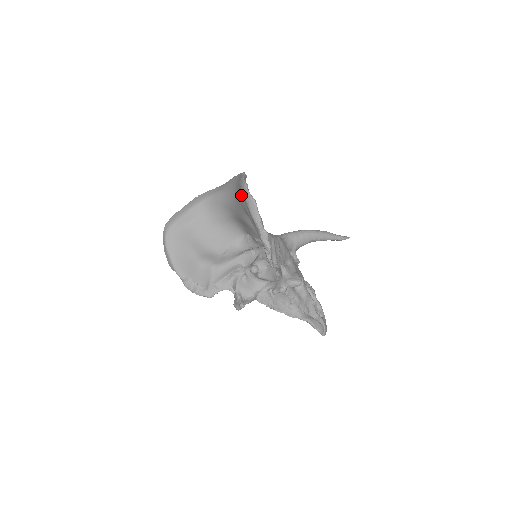
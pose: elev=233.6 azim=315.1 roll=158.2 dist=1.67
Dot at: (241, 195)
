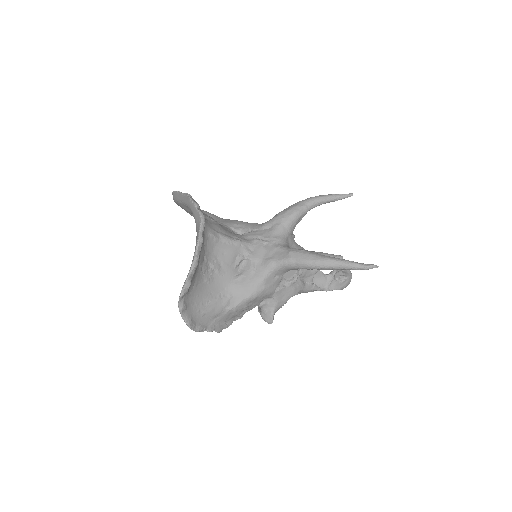
Dot at: occluded
